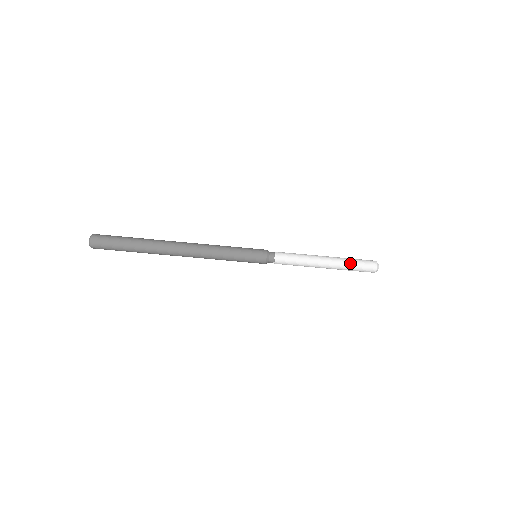
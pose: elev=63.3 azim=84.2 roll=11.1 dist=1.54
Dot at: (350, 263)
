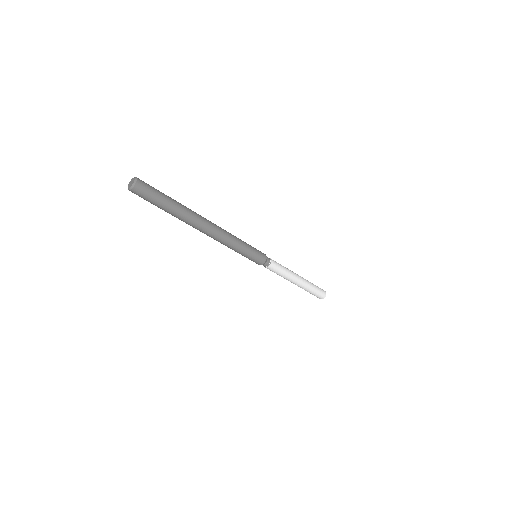
Dot at: (310, 290)
